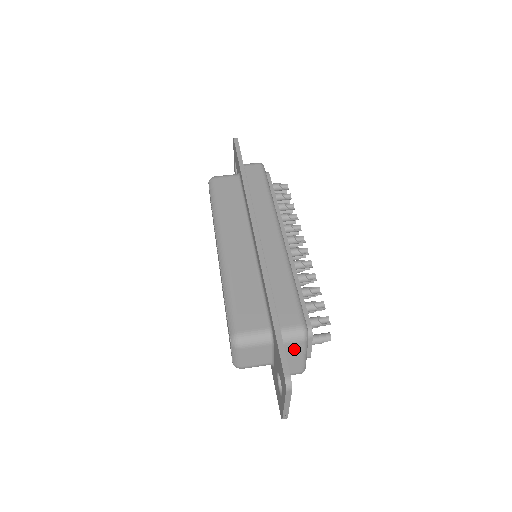
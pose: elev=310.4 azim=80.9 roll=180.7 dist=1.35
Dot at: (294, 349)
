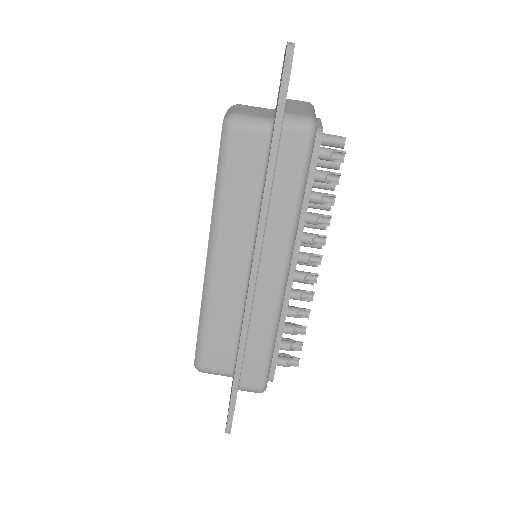
Dot at: occluded
